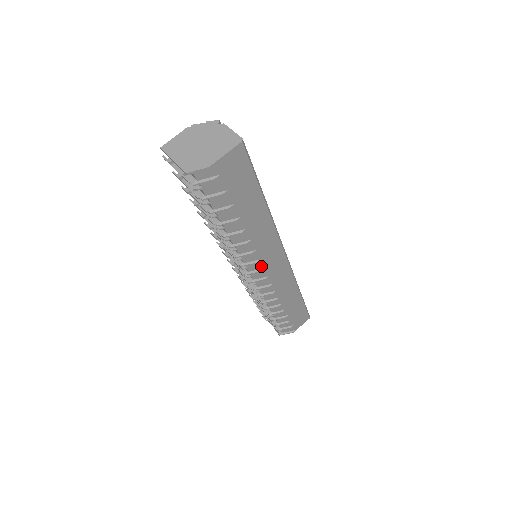
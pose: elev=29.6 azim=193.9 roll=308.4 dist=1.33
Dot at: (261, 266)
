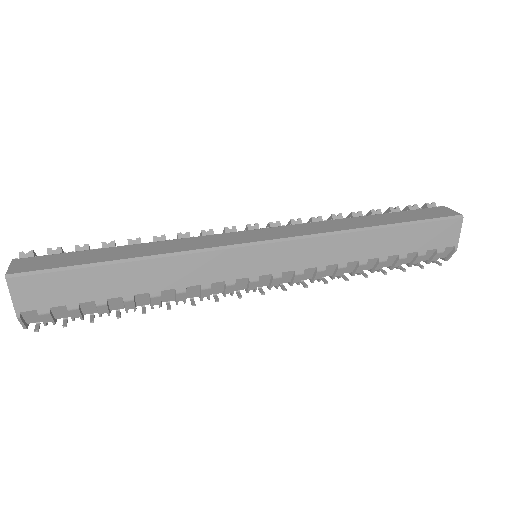
Dot at: (242, 280)
